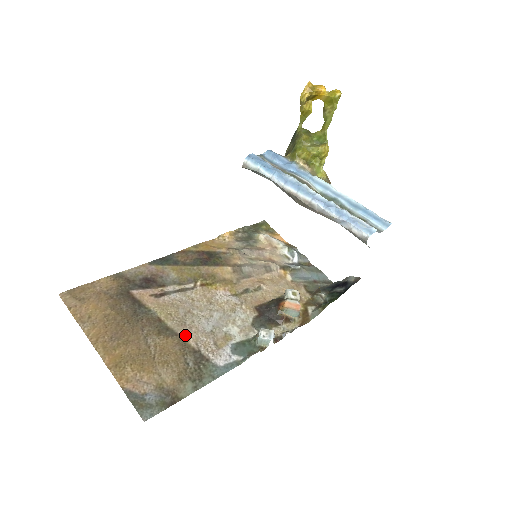
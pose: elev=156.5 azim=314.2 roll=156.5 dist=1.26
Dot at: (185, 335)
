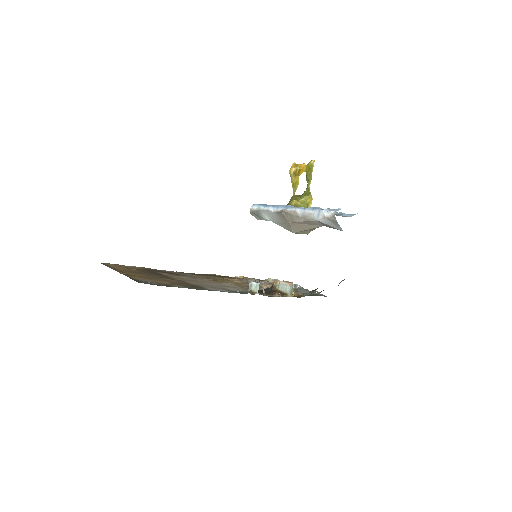
Dot at: (189, 282)
